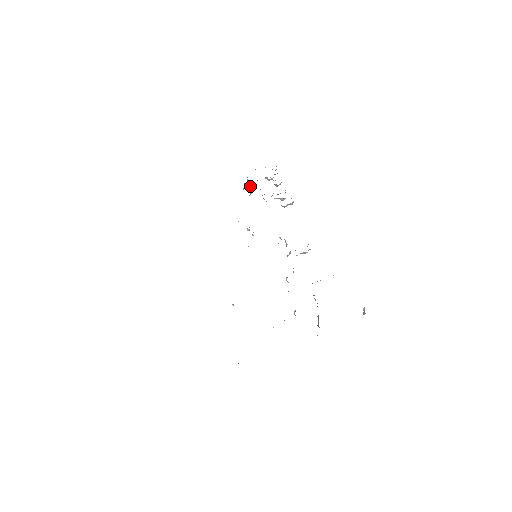
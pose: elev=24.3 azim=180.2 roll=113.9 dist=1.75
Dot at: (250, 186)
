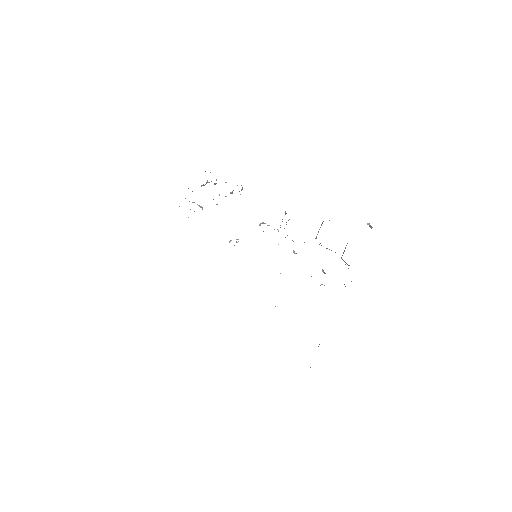
Dot at: occluded
